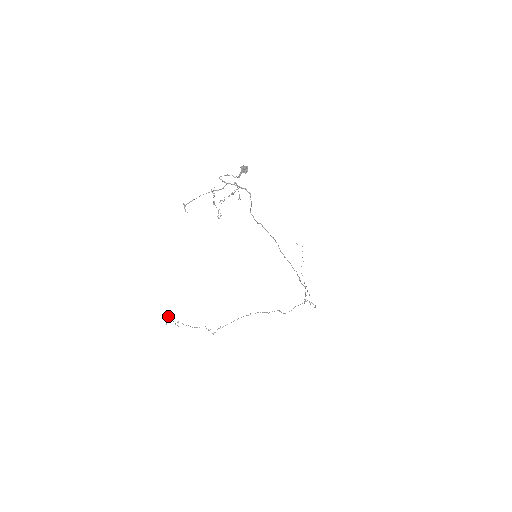
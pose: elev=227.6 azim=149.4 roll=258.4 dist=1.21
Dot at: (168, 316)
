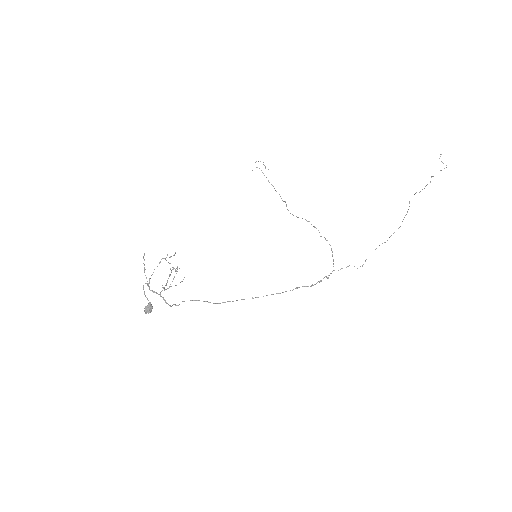
Dot at: (258, 161)
